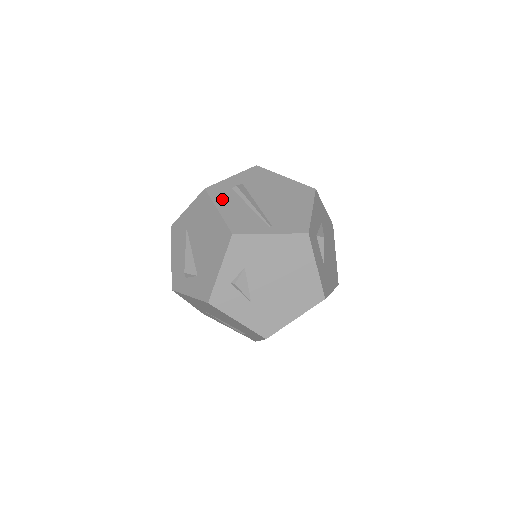
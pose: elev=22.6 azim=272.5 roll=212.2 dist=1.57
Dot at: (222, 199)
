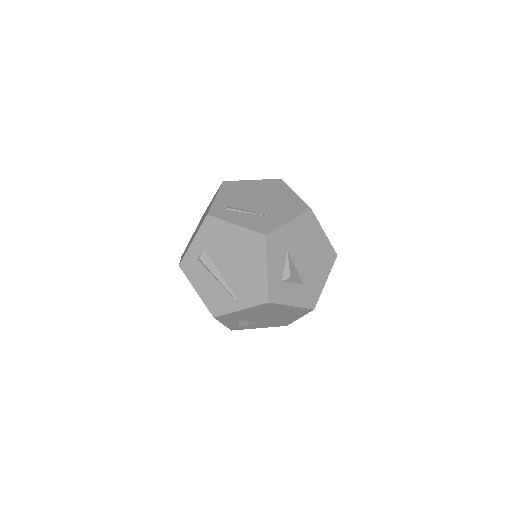
Dot at: (195, 277)
